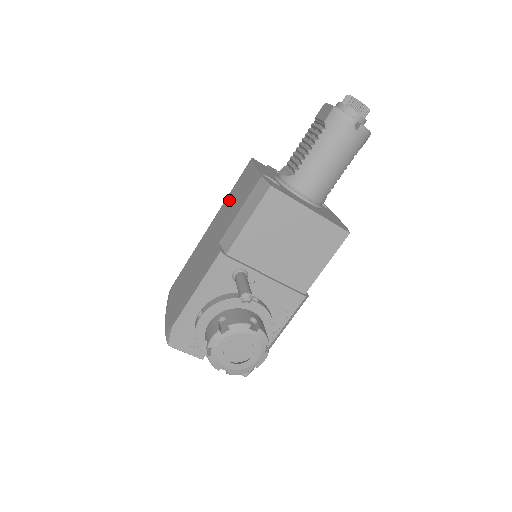
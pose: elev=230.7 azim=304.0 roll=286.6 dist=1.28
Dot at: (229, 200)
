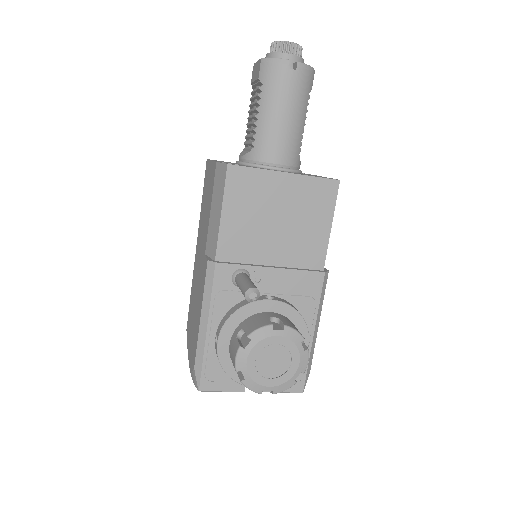
Dot at: (202, 210)
